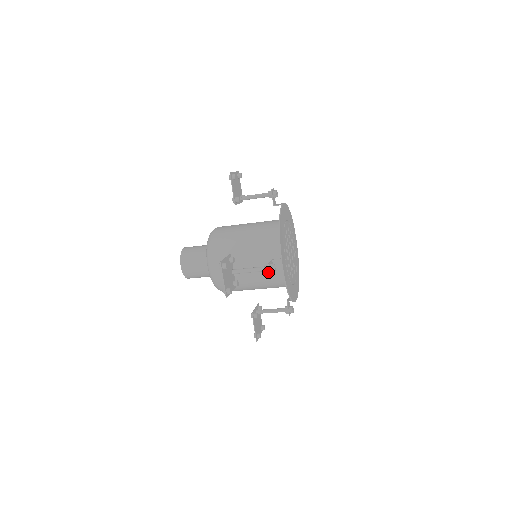
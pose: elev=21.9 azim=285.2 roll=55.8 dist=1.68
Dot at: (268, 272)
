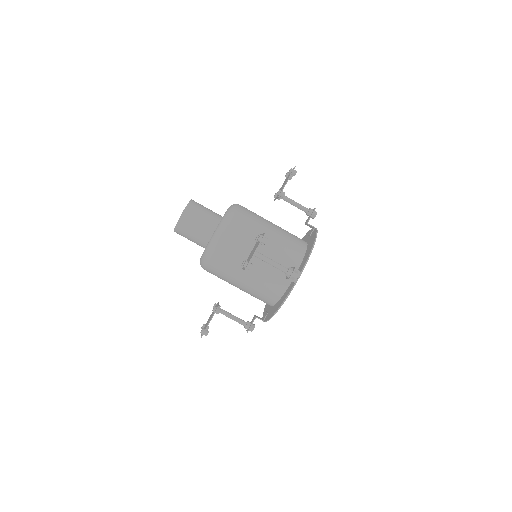
Dot at: (287, 275)
